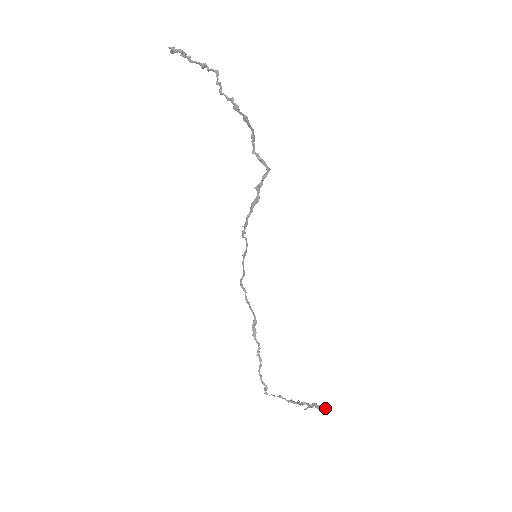
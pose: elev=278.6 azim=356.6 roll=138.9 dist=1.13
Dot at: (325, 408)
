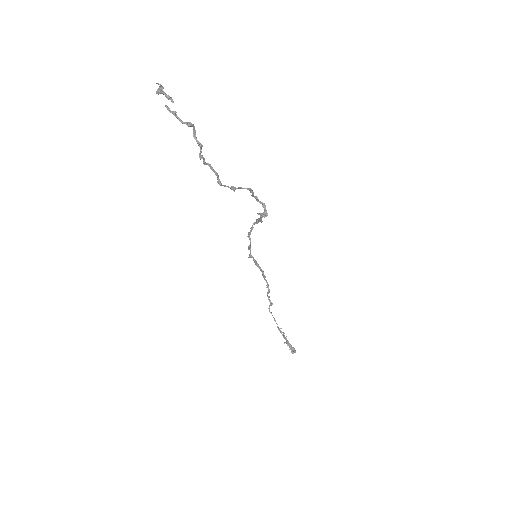
Dot at: occluded
